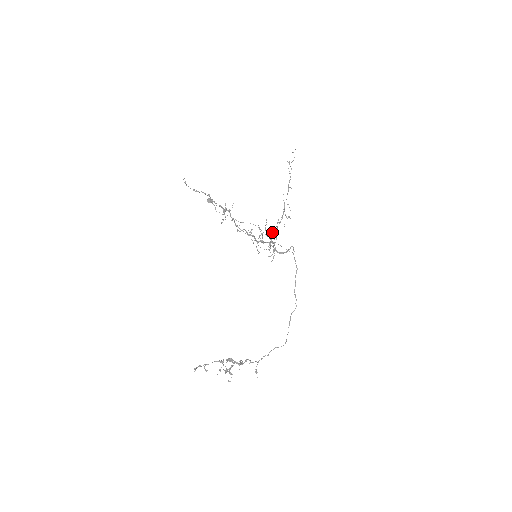
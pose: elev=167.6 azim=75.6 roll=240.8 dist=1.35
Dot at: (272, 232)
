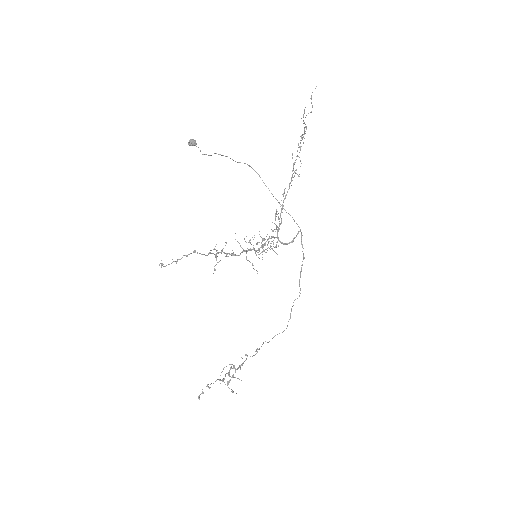
Dot at: (276, 209)
